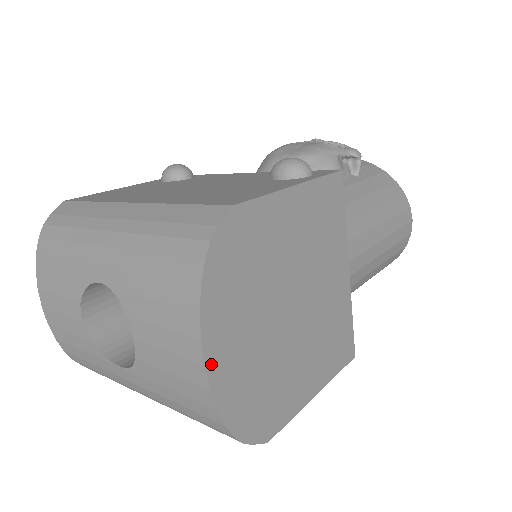
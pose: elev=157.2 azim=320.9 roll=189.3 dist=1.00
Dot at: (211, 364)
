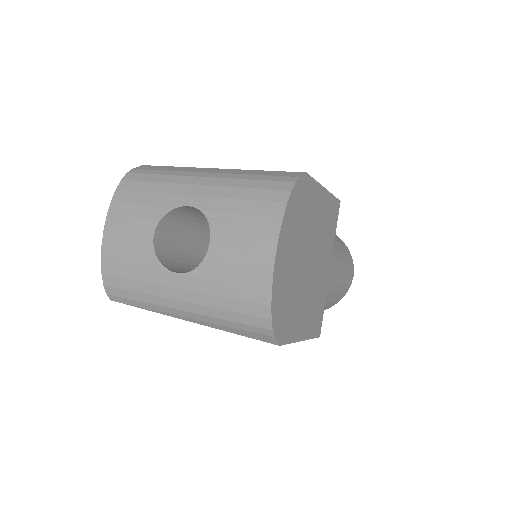
Dot at: (278, 256)
